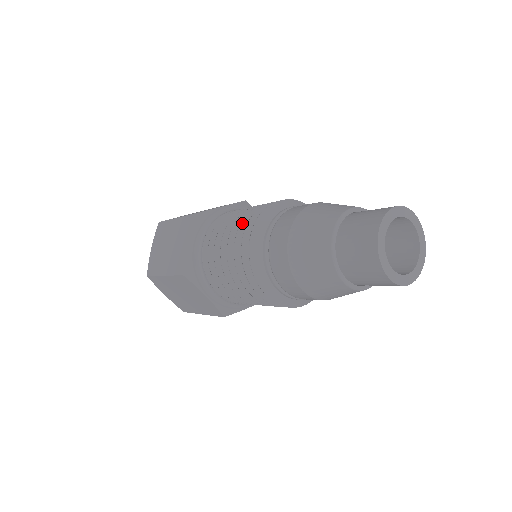
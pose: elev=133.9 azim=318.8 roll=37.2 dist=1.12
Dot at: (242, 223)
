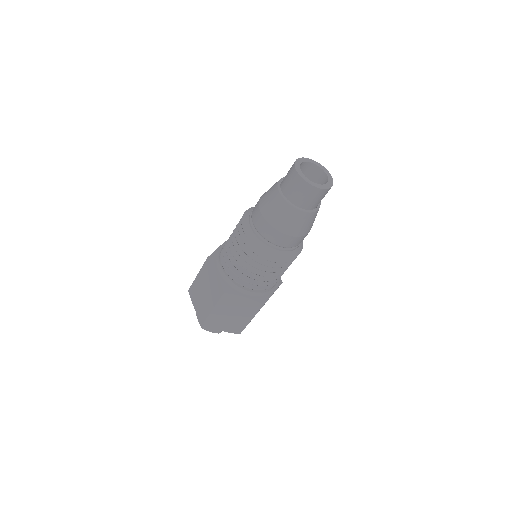
Dot at: occluded
